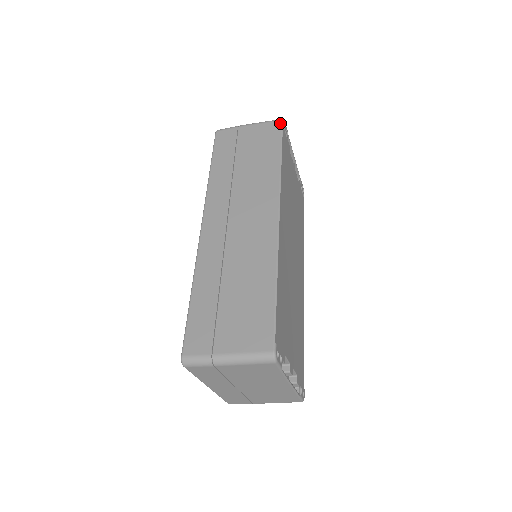
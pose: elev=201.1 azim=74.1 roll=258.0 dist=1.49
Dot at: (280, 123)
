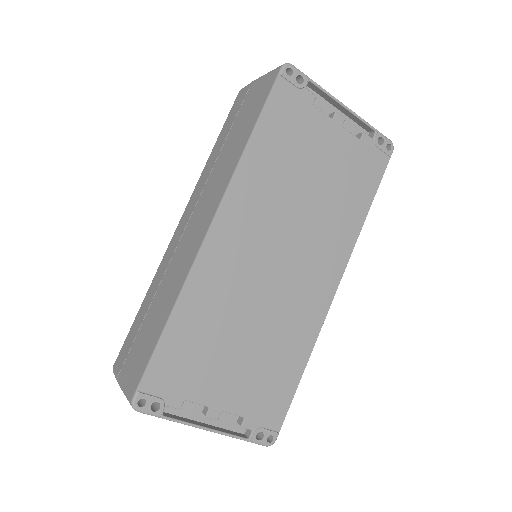
Dot at: (277, 73)
